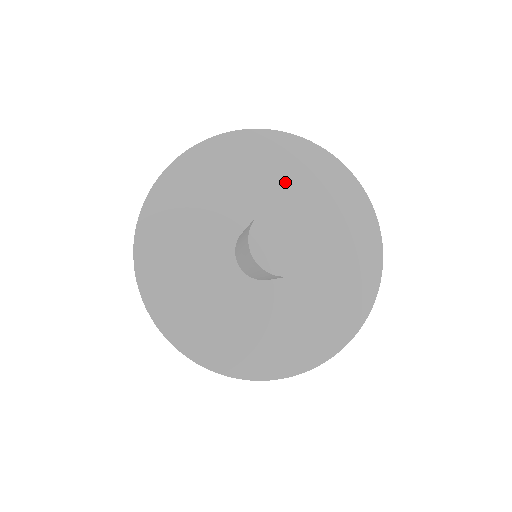
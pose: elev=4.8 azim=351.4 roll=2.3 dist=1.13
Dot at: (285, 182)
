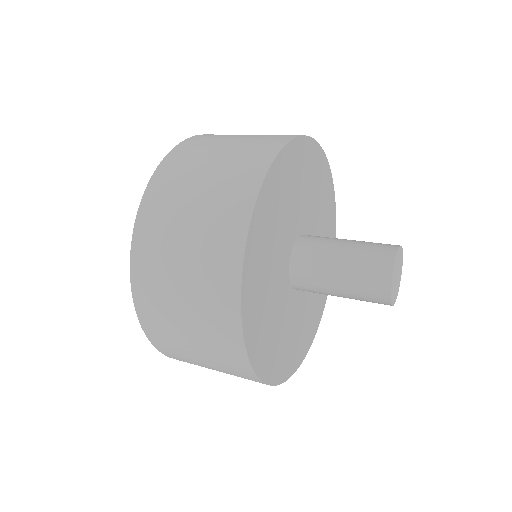
Dot at: (294, 195)
